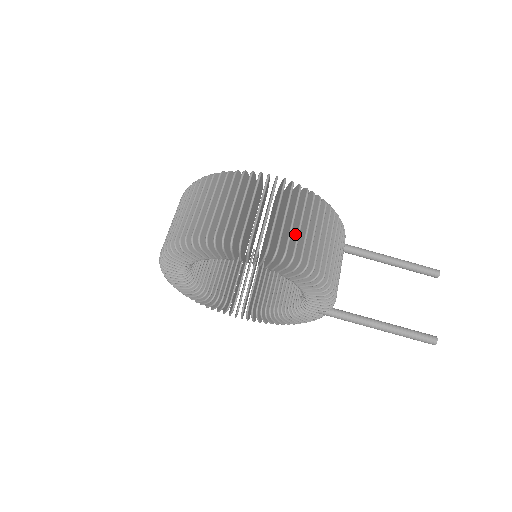
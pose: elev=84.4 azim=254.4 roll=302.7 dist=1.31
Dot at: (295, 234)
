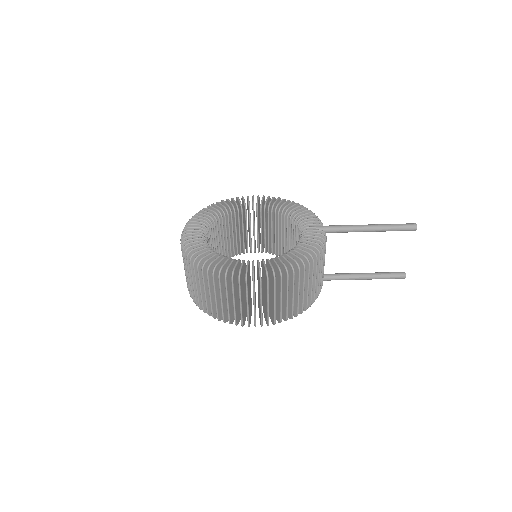
Dot at: (279, 305)
